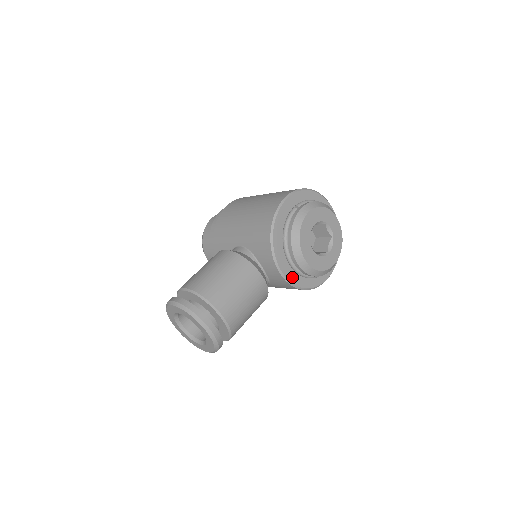
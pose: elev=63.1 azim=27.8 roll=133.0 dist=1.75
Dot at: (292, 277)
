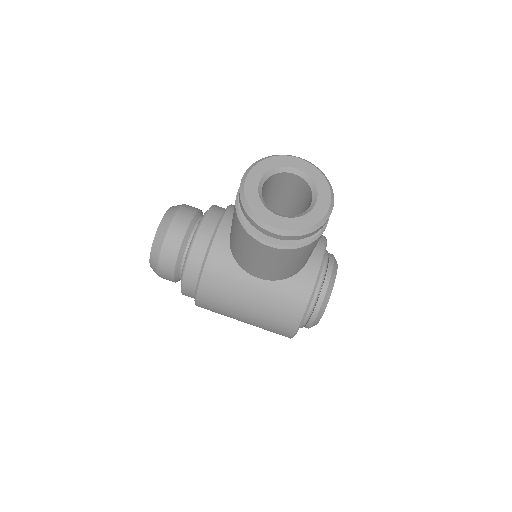
Dot at: occluded
